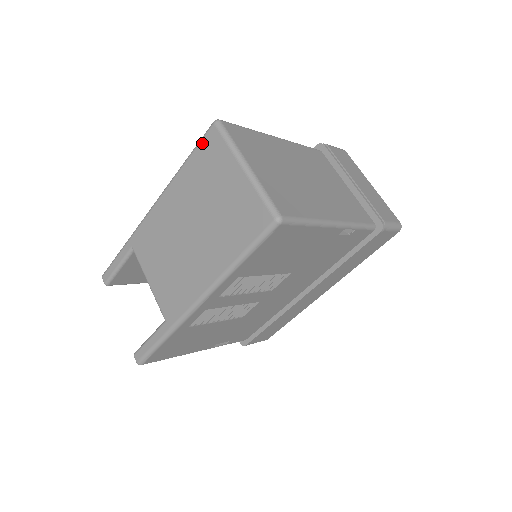
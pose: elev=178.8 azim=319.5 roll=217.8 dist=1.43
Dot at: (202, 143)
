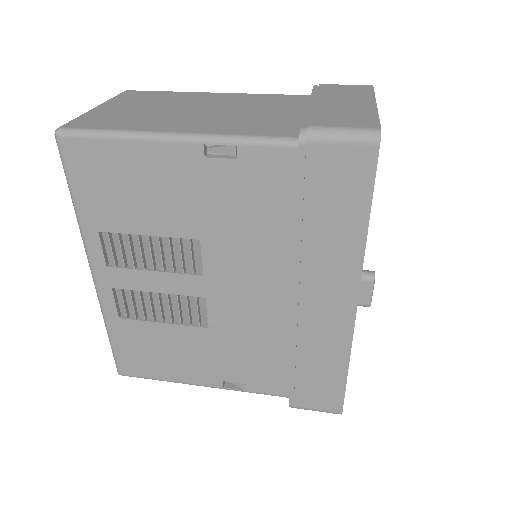
Dot at: occluded
